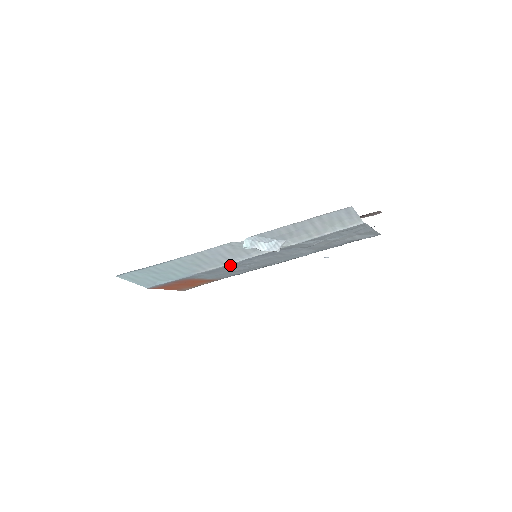
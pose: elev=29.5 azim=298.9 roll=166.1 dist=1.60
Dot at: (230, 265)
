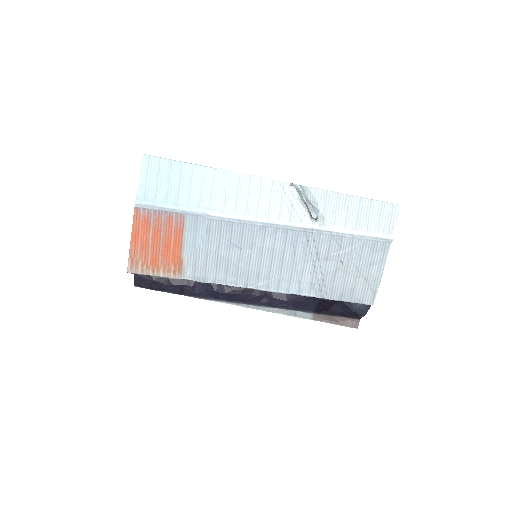
Dot at: (245, 226)
